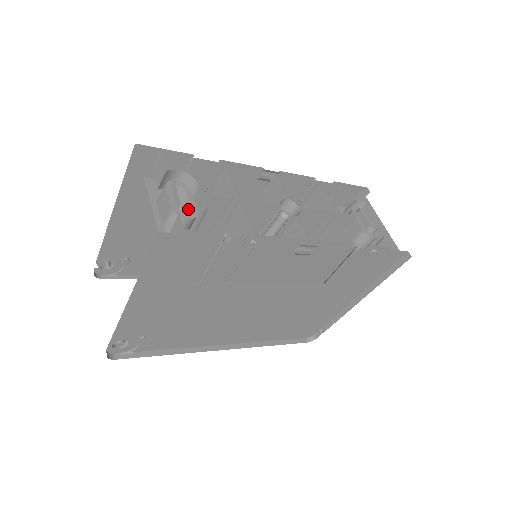
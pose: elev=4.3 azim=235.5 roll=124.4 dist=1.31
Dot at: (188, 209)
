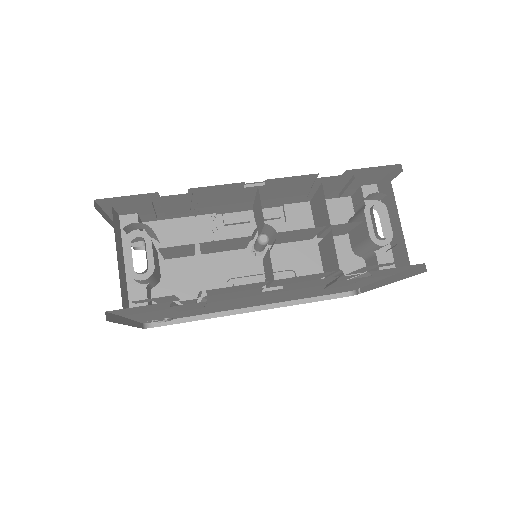
Dot at: (140, 273)
